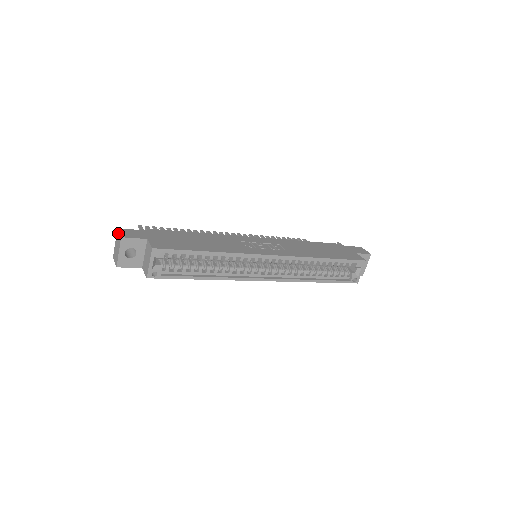
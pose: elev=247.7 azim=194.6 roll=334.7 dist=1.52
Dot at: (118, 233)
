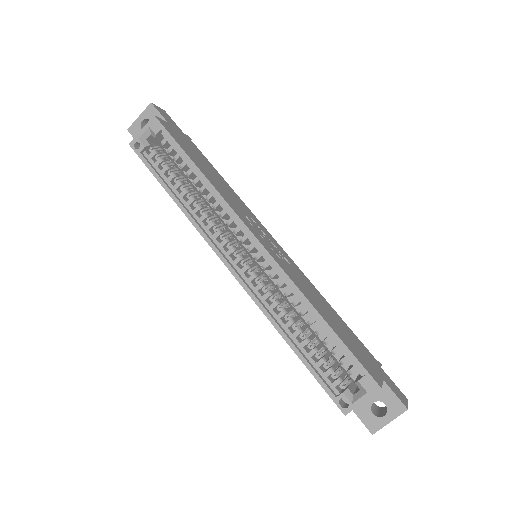
Dot at: occluded
